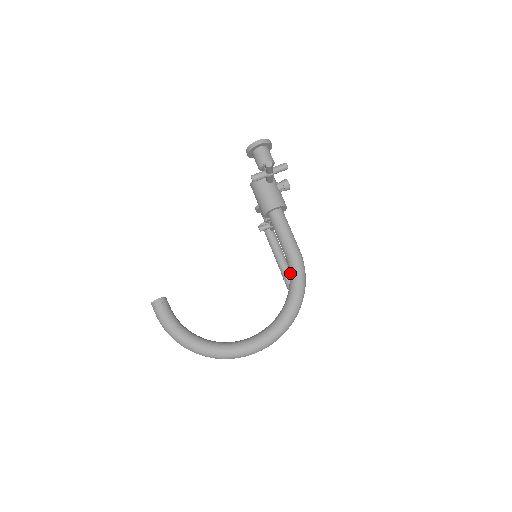
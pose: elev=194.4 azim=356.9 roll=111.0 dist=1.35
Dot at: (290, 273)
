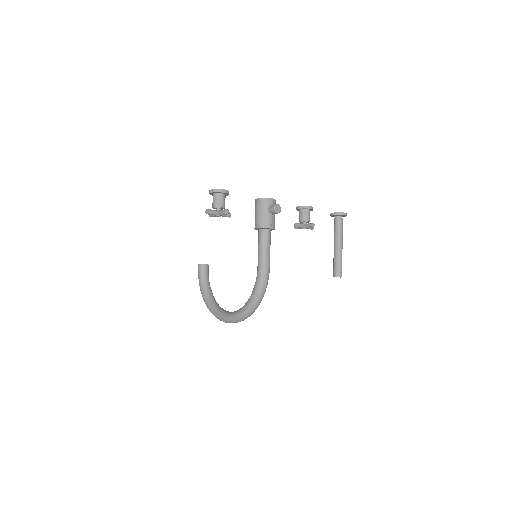
Dot at: occluded
